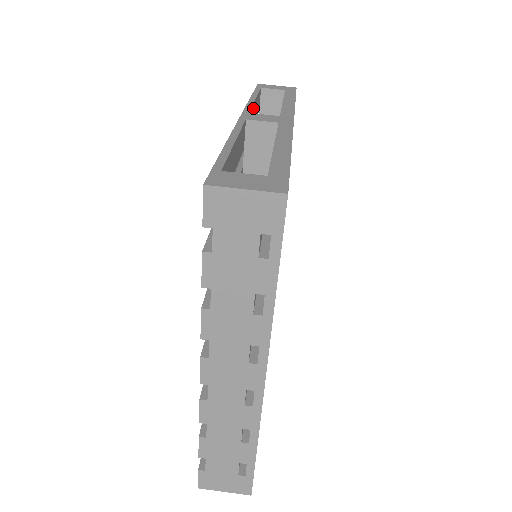
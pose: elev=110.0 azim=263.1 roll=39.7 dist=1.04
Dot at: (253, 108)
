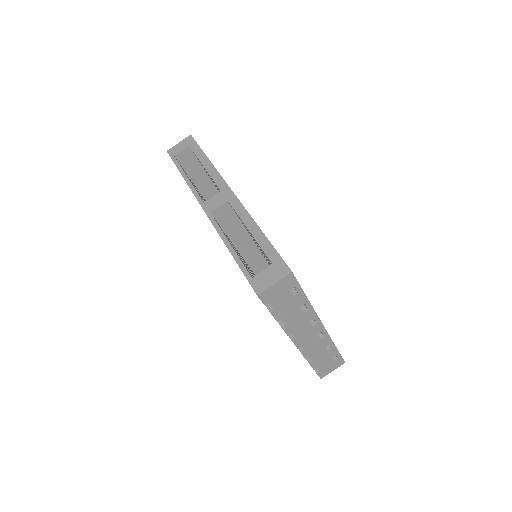
Dot at: occluded
